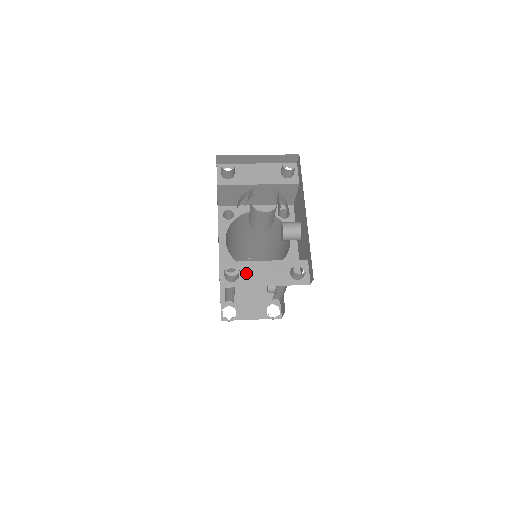
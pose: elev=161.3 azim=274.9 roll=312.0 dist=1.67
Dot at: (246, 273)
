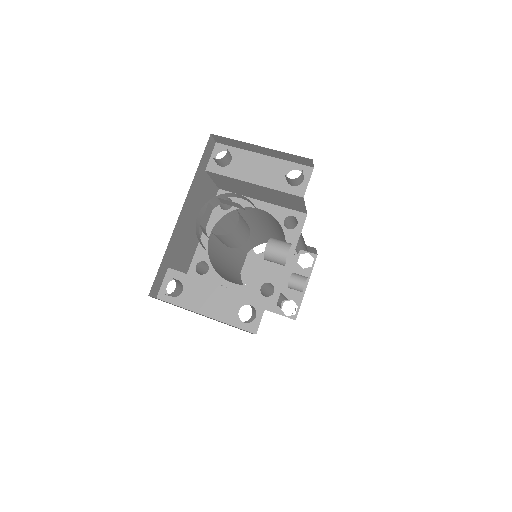
Dot at: (191, 292)
